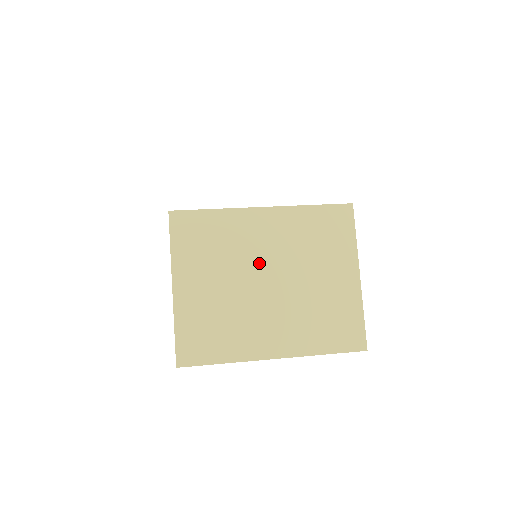
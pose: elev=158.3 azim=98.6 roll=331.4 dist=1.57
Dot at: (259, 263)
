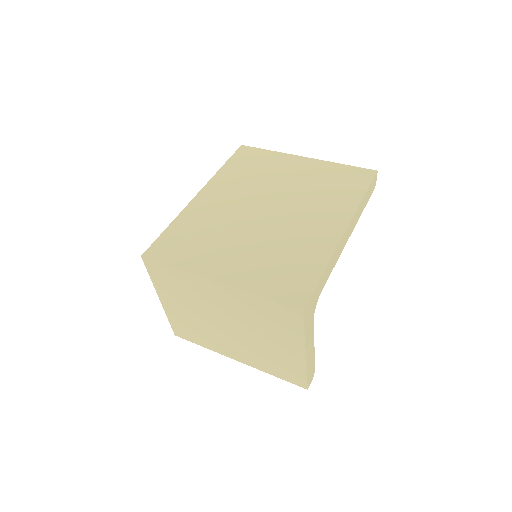
Dot at: (218, 313)
